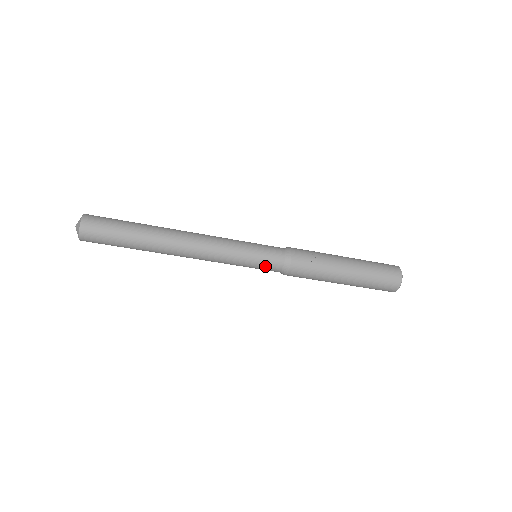
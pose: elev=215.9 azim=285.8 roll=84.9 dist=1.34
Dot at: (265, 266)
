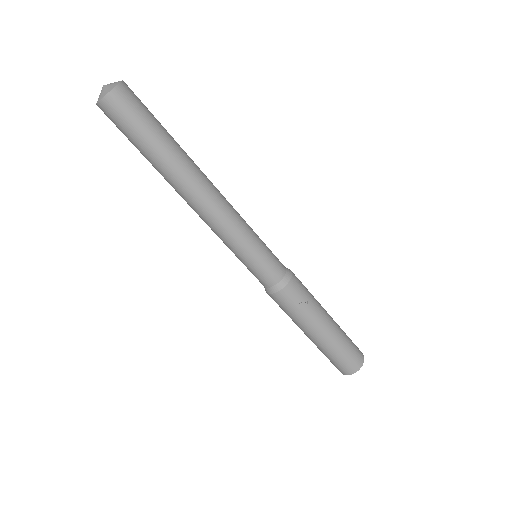
Dot at: (255, 274)
